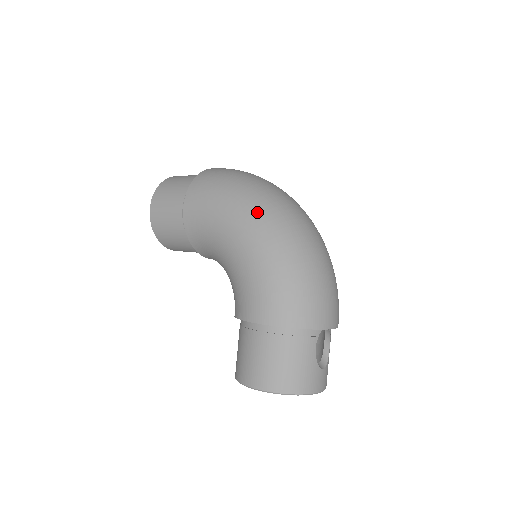
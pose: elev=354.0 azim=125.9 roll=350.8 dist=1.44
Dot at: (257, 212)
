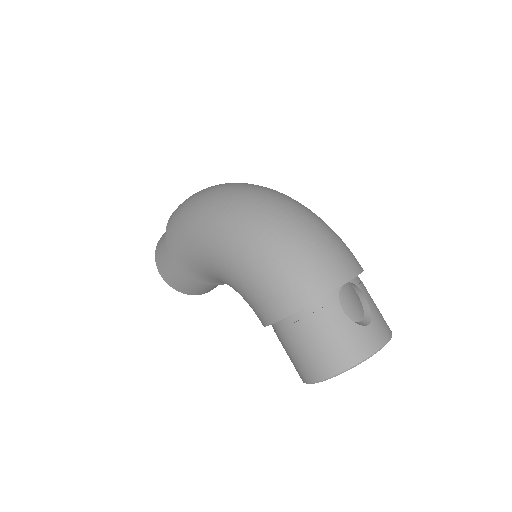
Dot at: (214, 224)
